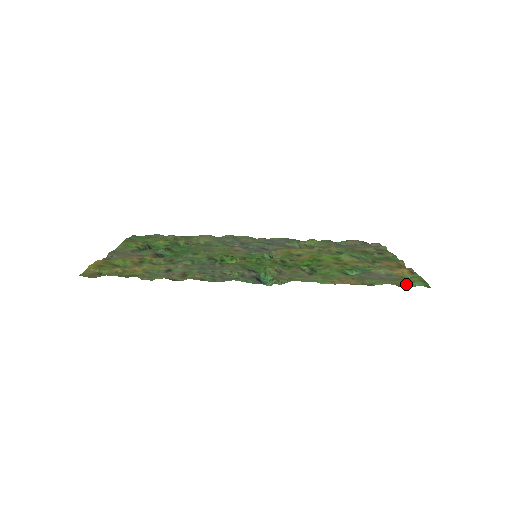
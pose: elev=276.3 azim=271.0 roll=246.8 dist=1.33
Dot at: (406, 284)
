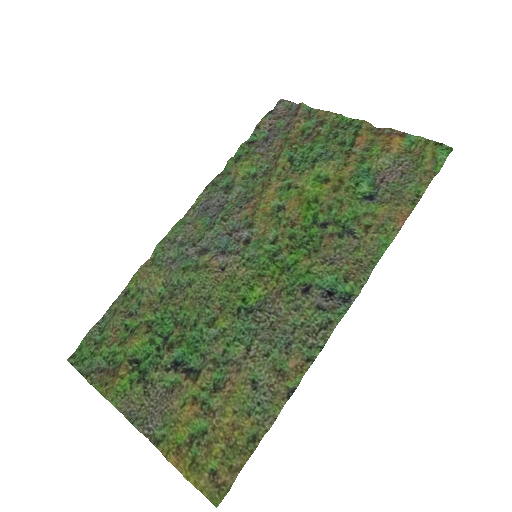
Dot at: (434, 164)
